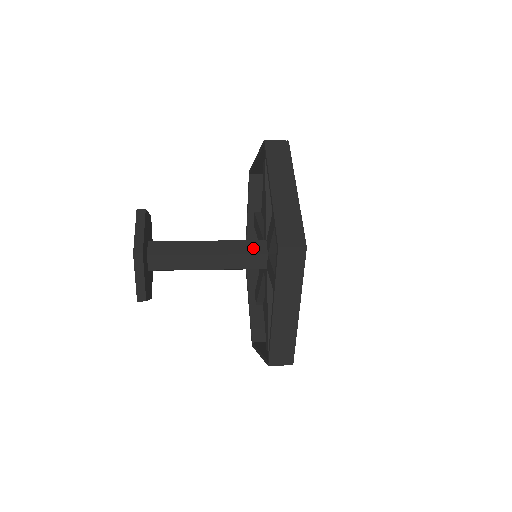
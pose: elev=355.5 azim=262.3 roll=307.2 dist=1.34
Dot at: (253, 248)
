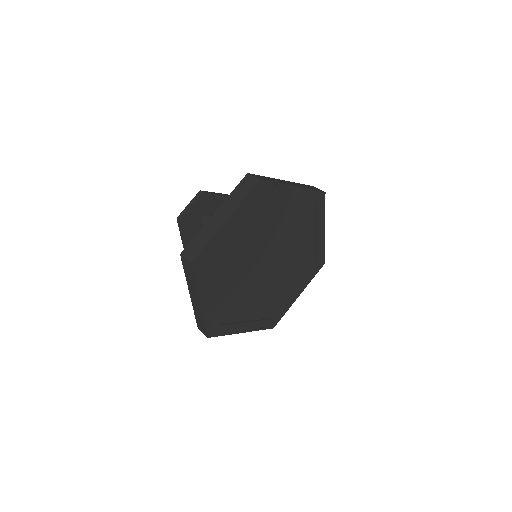
Dot at: occluded
